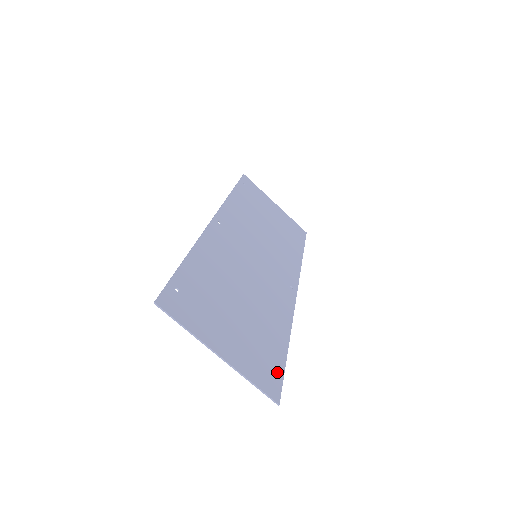
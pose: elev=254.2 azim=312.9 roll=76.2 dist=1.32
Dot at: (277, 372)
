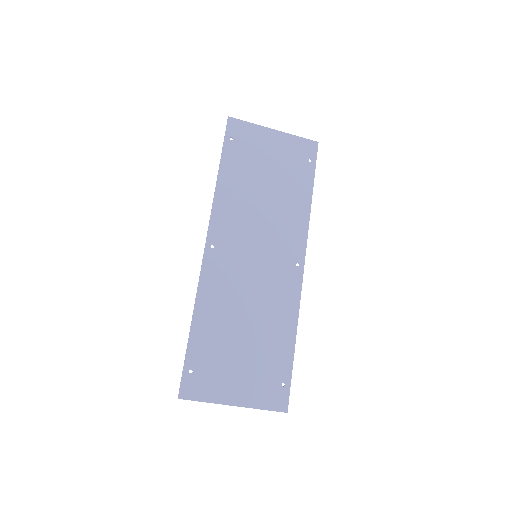
Dot at: occluded
